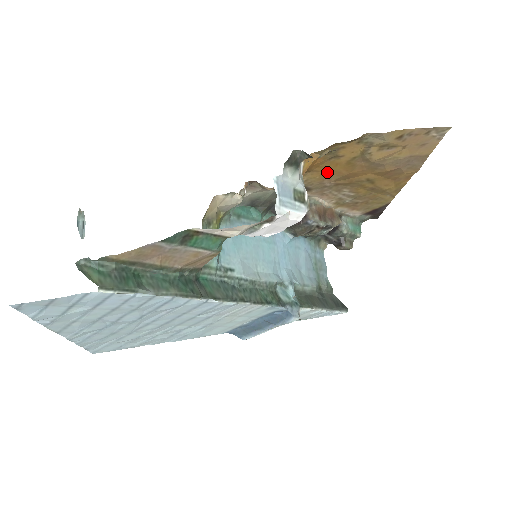
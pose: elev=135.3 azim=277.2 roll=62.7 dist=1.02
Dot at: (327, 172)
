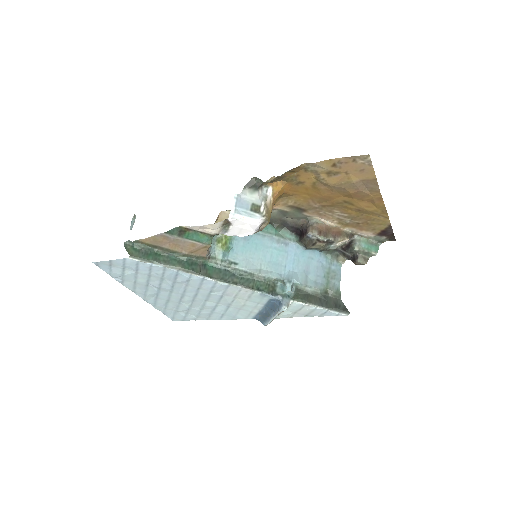
Dot at: (306, 195)
